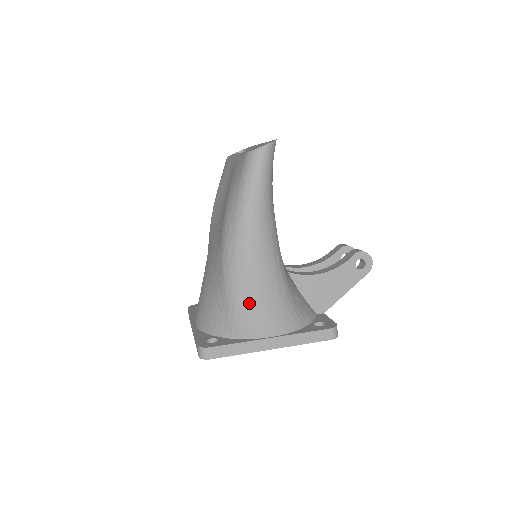
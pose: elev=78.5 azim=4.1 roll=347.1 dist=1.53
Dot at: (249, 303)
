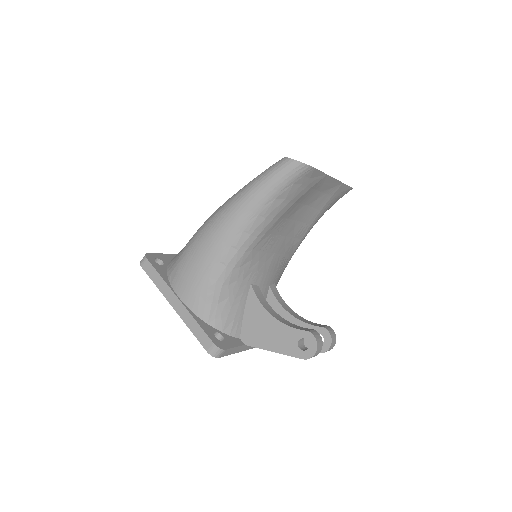
Dot at: (189, 259)
